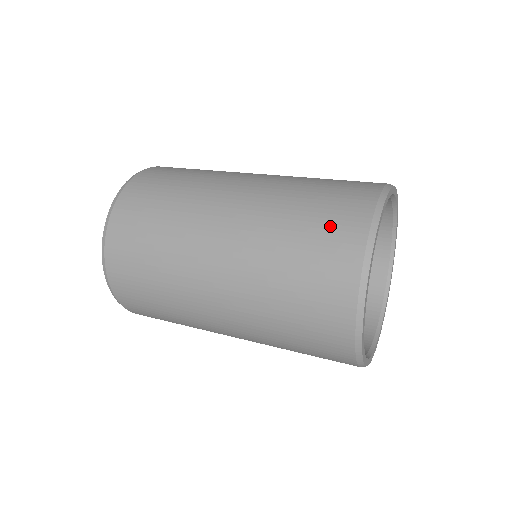
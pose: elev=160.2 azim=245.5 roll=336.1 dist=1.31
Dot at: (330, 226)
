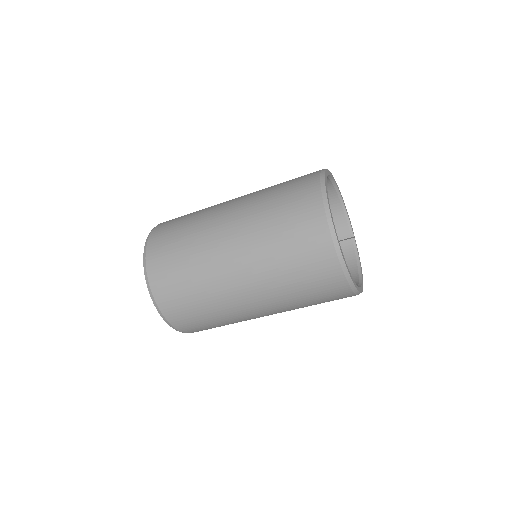
Dot at: (299, 177)
